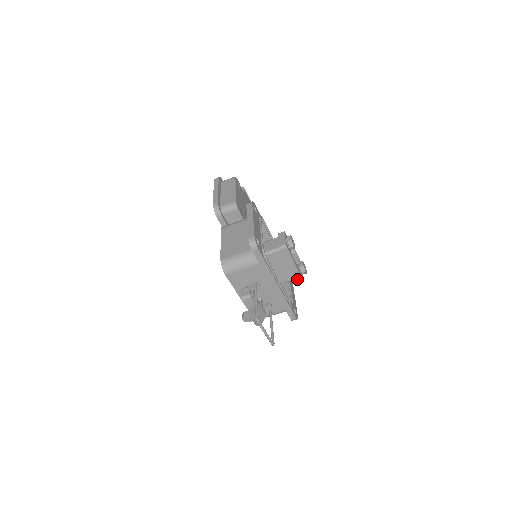
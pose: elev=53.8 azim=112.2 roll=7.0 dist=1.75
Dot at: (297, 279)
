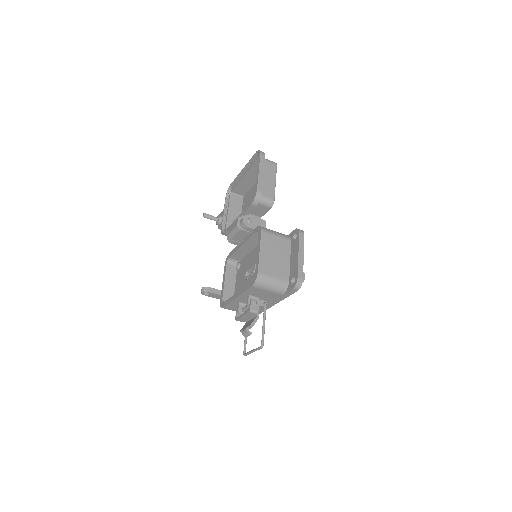
Dot at: occluded
